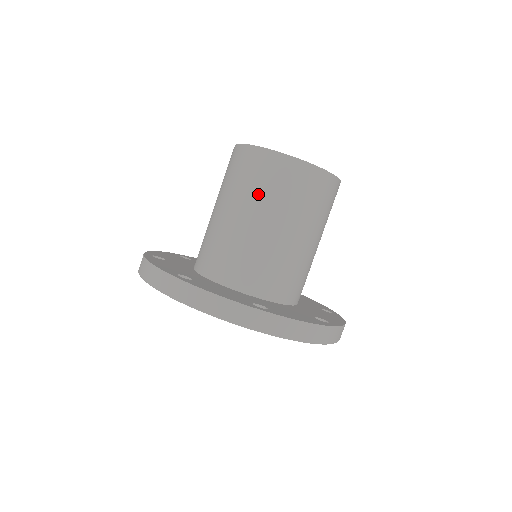
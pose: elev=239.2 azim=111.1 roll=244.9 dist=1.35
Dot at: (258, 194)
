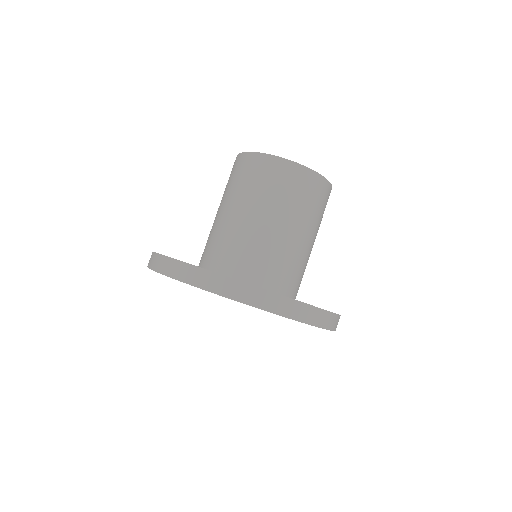
Dot at: (313, 215)
